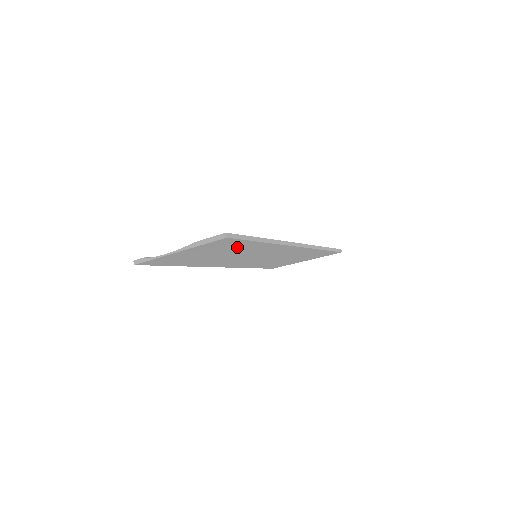
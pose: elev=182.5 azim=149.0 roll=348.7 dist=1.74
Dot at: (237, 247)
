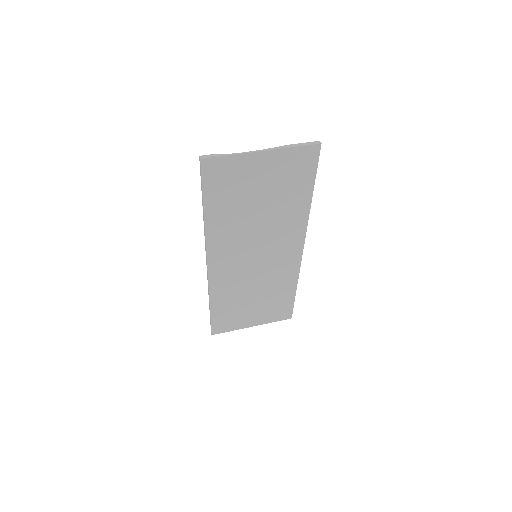
Dot at: (291, 192)
